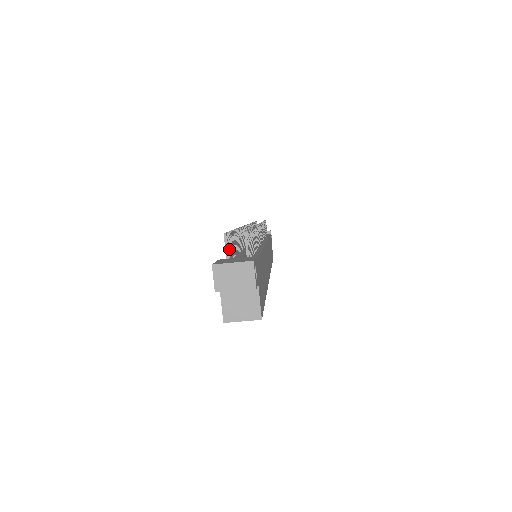
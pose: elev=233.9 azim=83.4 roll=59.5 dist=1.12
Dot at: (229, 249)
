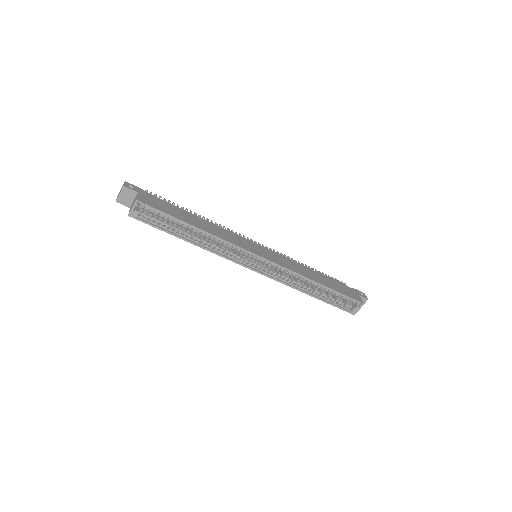
Dot at: occluded
